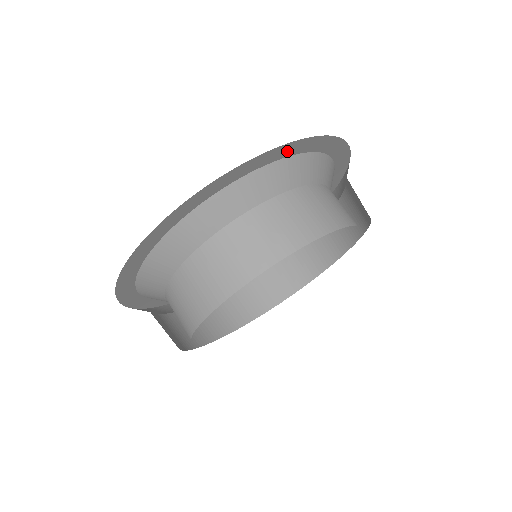
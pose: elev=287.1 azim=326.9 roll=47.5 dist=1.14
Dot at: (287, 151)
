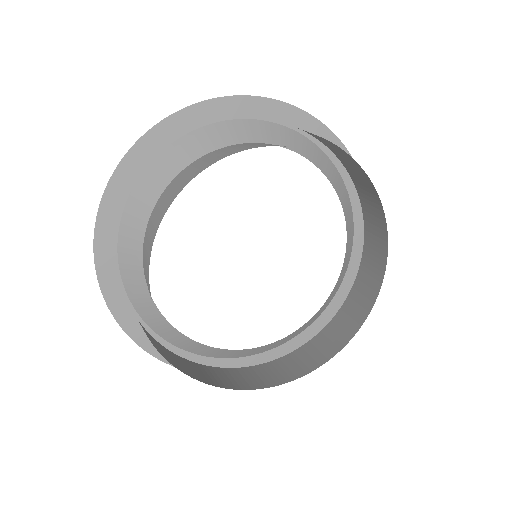
Dot at: (357, 199)
